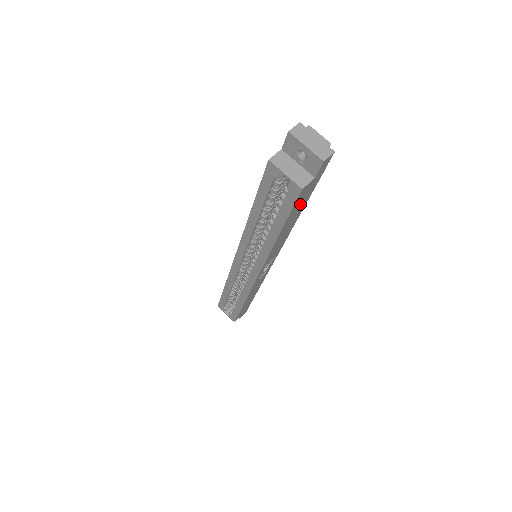
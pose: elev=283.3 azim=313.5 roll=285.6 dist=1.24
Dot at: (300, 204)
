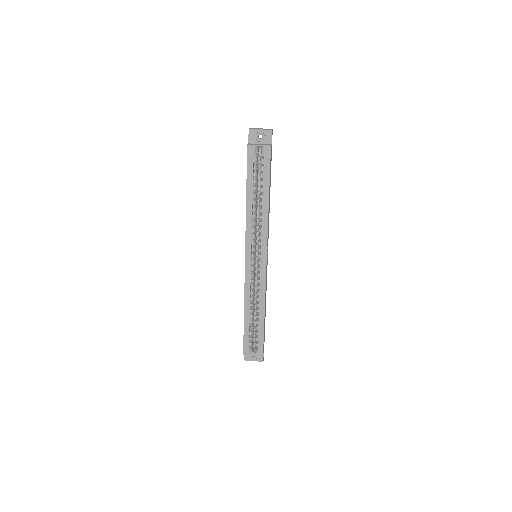
Dot at: (270, 170)
